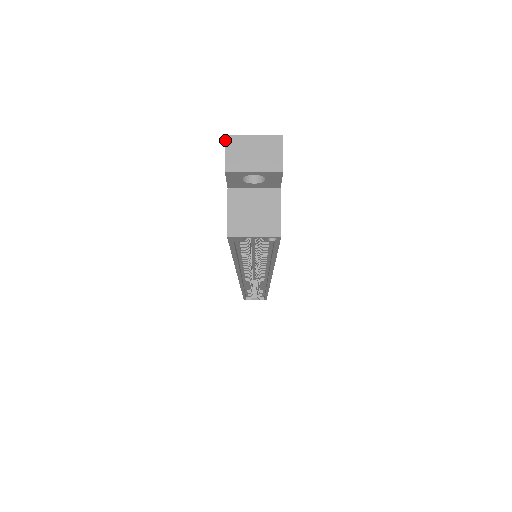
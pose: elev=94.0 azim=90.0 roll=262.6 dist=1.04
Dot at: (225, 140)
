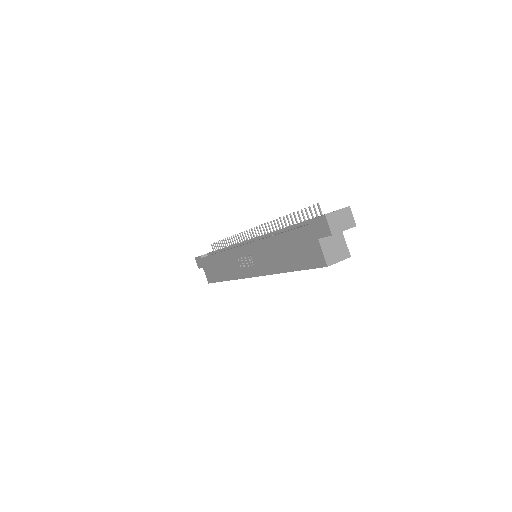
Dot at: (326, 217)
